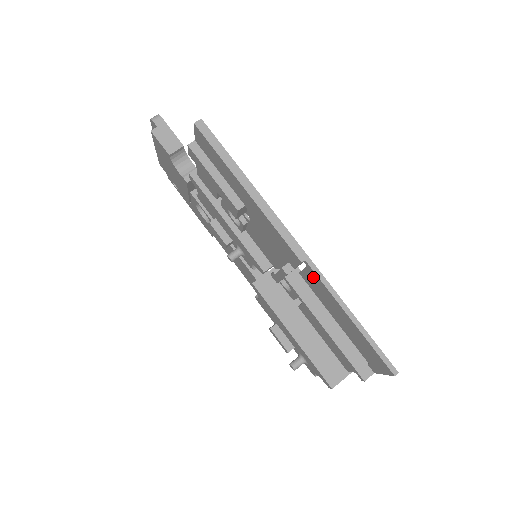
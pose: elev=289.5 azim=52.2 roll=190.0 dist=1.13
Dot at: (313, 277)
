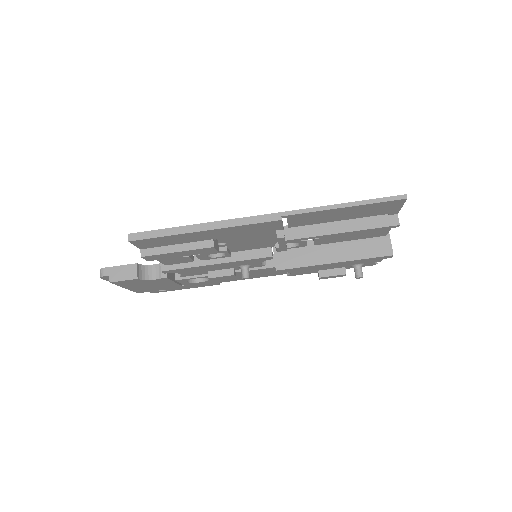
Dot at: (298, 218)
